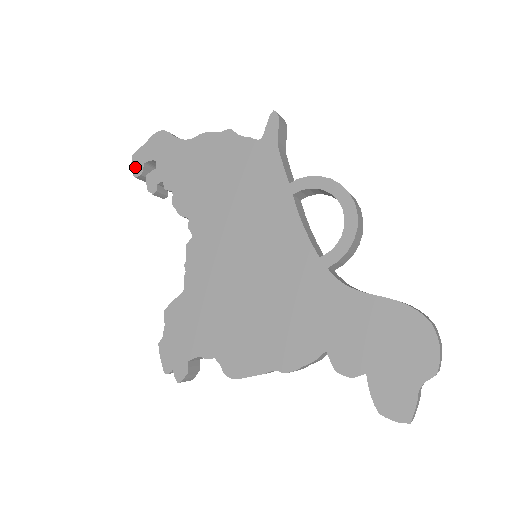
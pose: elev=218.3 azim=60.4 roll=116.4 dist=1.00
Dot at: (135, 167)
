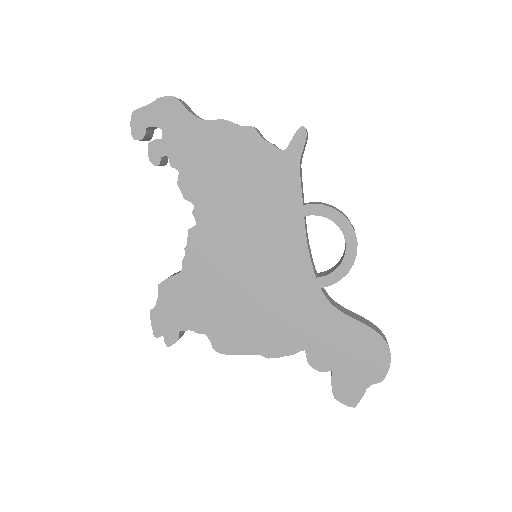
Dot at: (135, 128)
